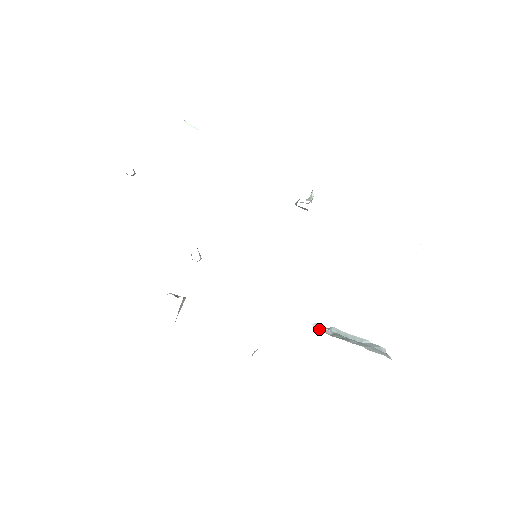
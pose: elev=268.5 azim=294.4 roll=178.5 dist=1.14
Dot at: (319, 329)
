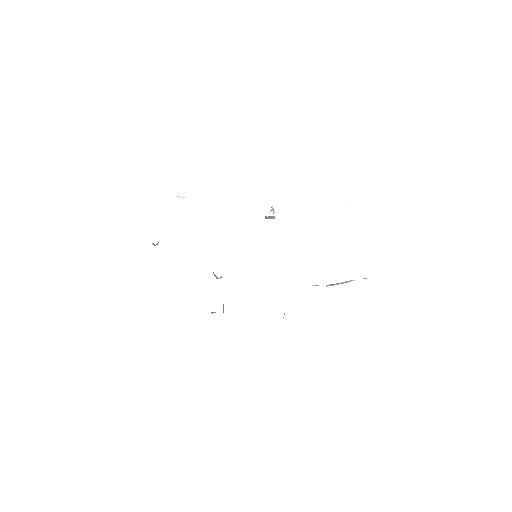
Dot at: (318, 285)
